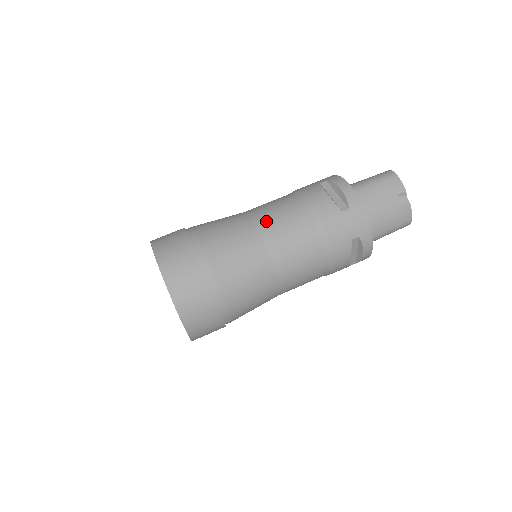
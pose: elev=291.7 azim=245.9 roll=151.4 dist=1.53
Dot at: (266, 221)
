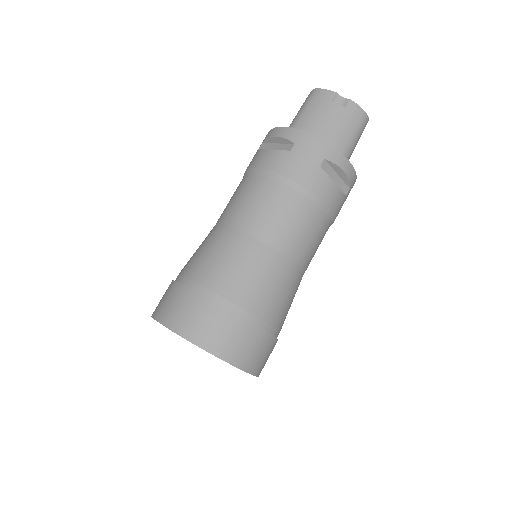
Dot at: (232, 214)
